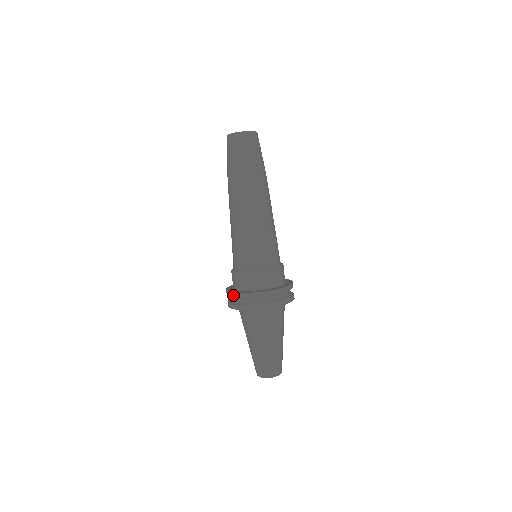
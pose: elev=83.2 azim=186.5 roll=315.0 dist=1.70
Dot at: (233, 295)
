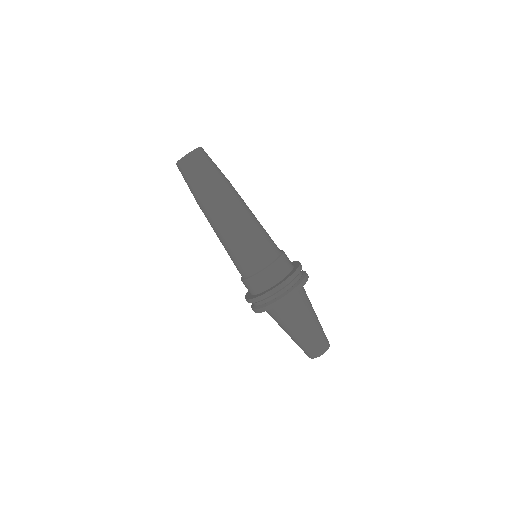
Dot at: occluded
